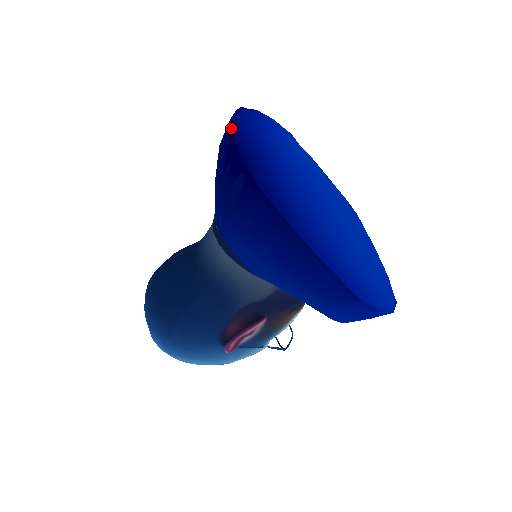
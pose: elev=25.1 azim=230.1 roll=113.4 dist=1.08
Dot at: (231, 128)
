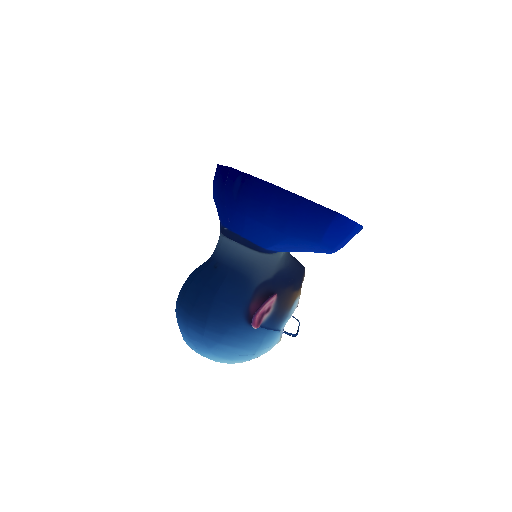
Dot at: (220, 165)
